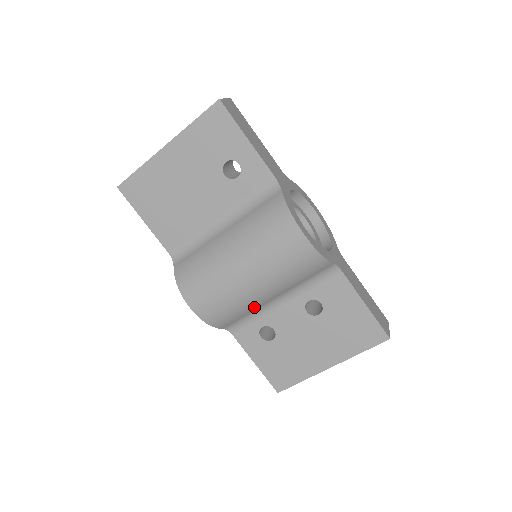
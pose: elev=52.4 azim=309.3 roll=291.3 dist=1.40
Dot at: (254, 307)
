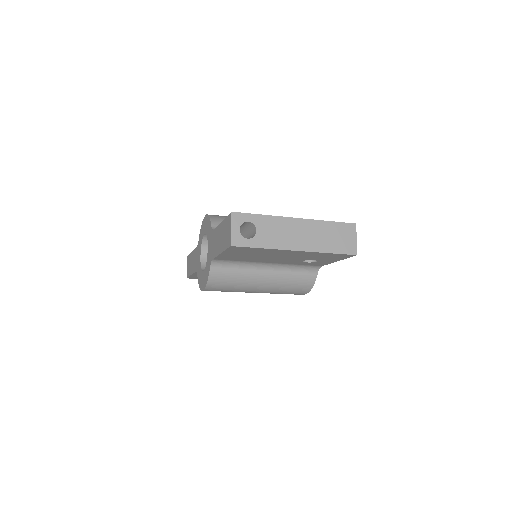
Dot at: occluded
